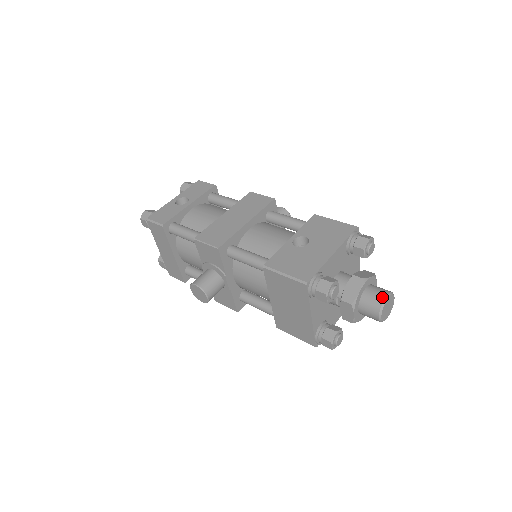
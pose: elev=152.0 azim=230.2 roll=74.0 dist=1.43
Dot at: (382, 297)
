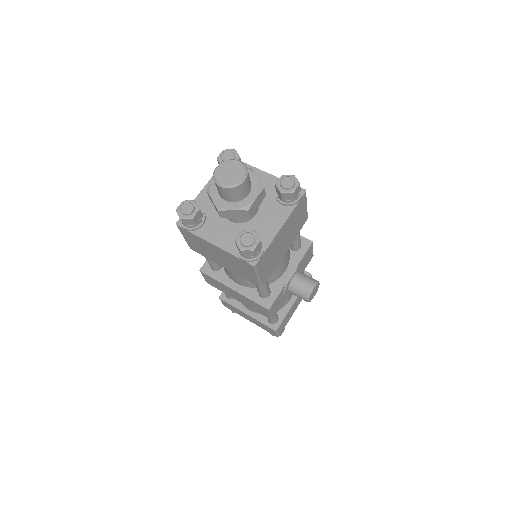
Dot at: (238, 162)
